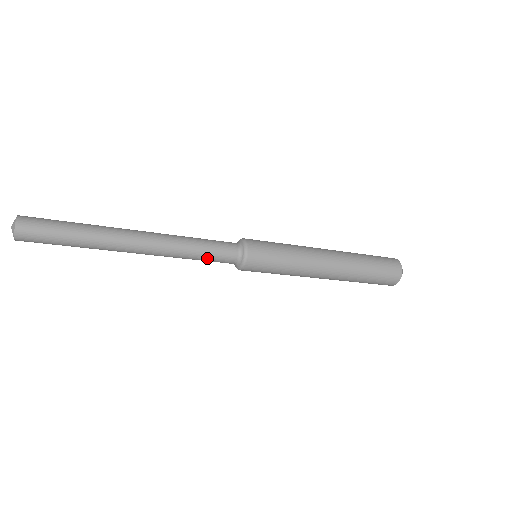
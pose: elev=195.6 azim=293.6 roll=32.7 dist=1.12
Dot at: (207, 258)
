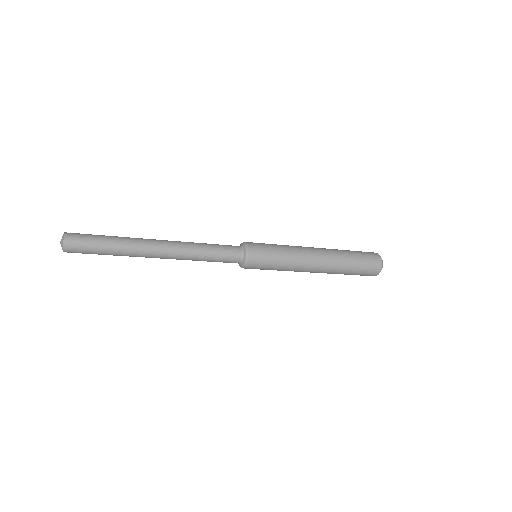
Dot at: occluded
